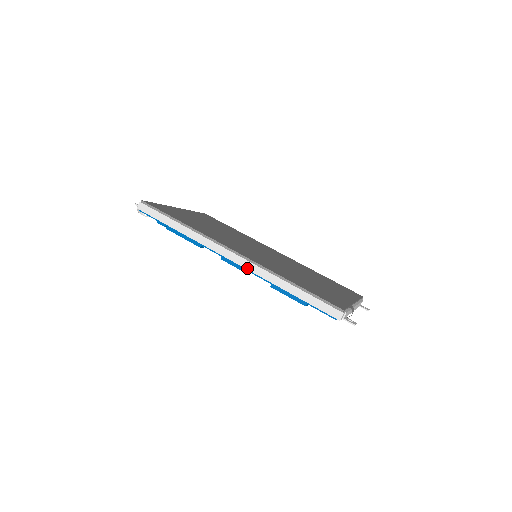
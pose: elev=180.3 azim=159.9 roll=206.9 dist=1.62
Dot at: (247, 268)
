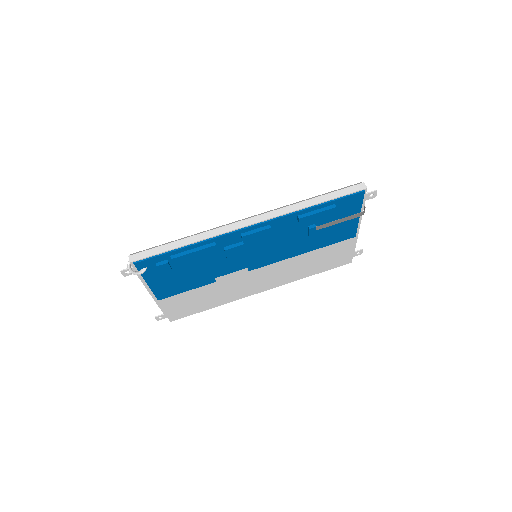
Dot at: (270, 217)
